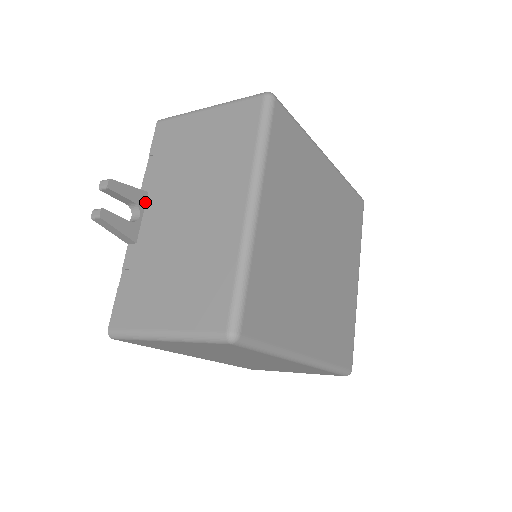
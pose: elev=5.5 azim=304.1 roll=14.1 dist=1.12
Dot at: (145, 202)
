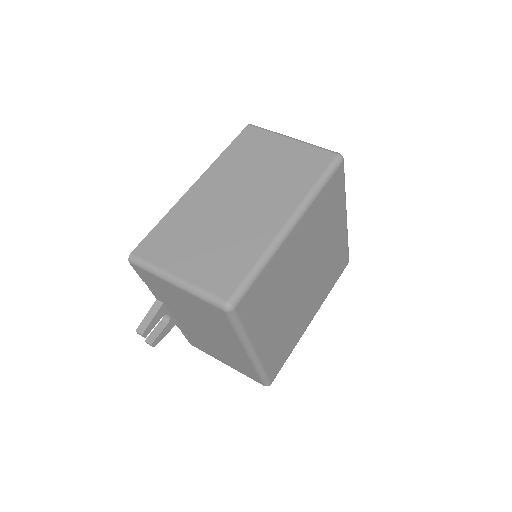
Dot at: (166, 308)
